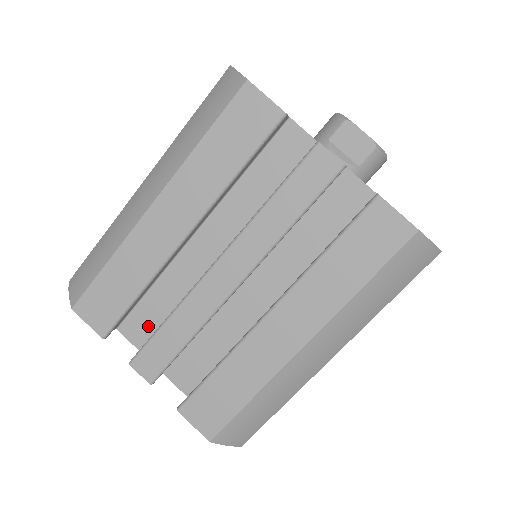
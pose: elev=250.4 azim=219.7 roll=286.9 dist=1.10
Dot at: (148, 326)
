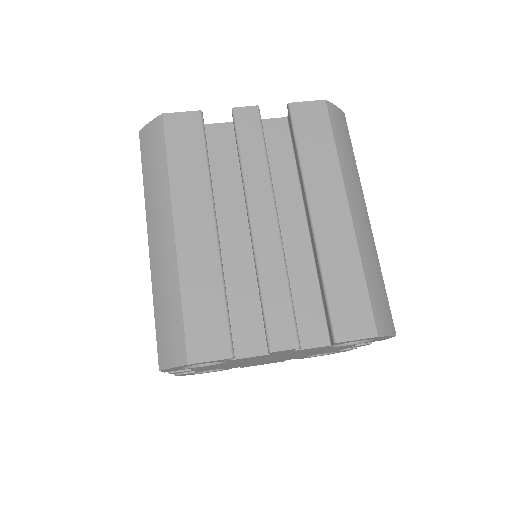
Dot at: (250, 329)
